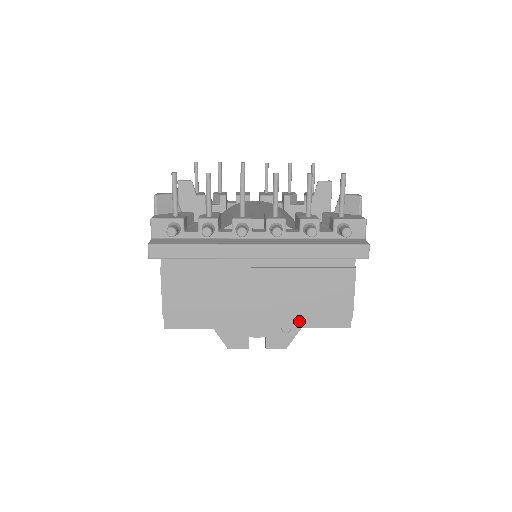
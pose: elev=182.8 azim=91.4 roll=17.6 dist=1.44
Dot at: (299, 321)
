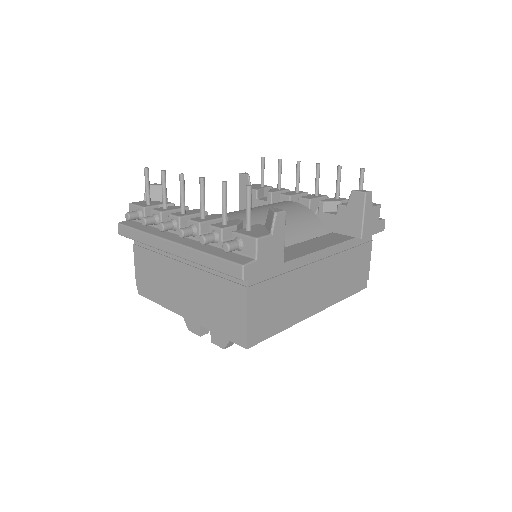
Dot at: (210, 324)
